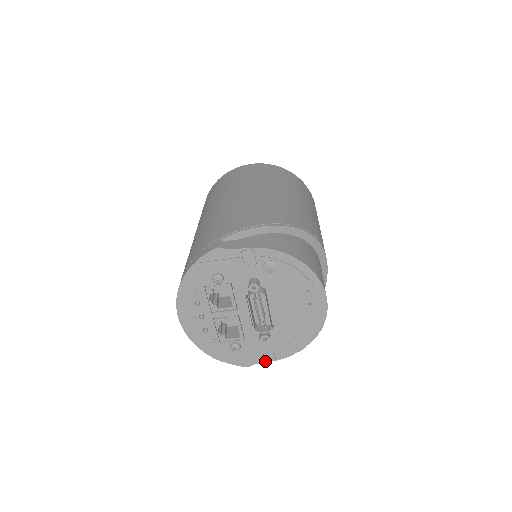
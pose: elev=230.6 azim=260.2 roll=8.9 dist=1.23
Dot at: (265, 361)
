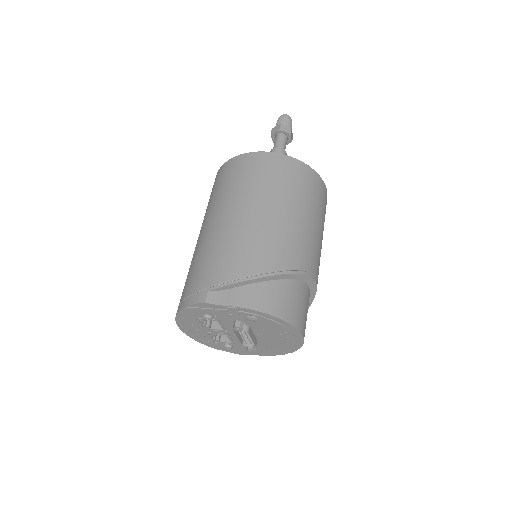
Dot at: (254, 354)
